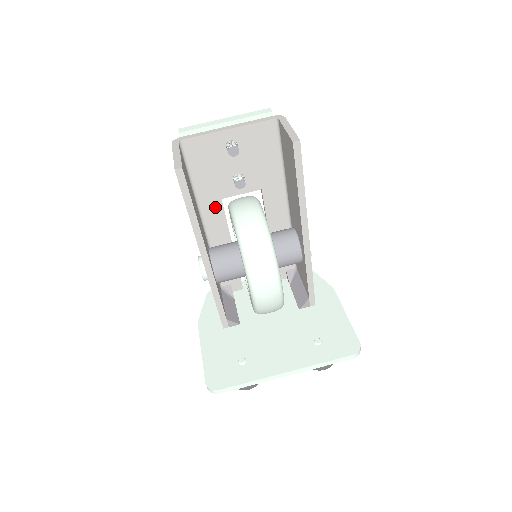
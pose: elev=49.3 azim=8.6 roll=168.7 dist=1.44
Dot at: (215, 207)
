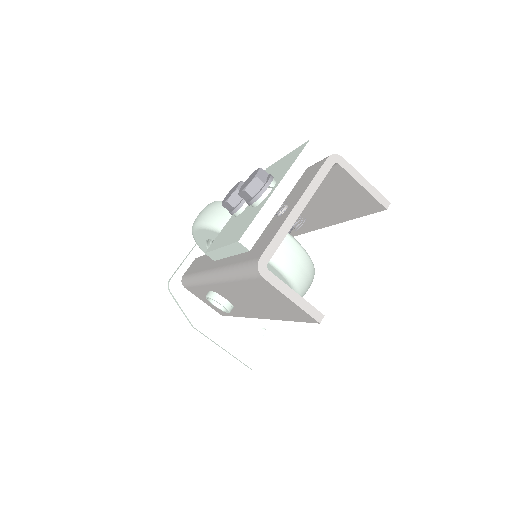
Dot at: occluded
